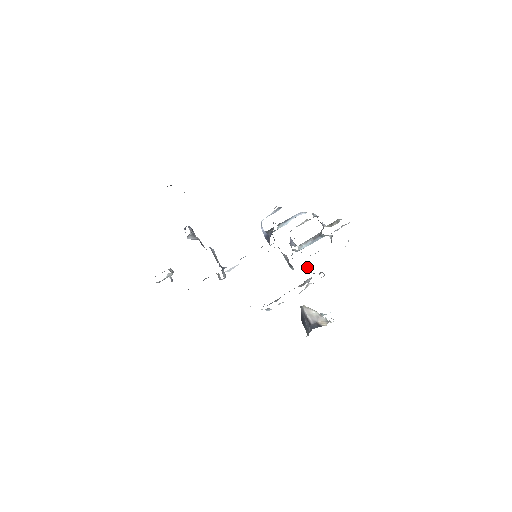
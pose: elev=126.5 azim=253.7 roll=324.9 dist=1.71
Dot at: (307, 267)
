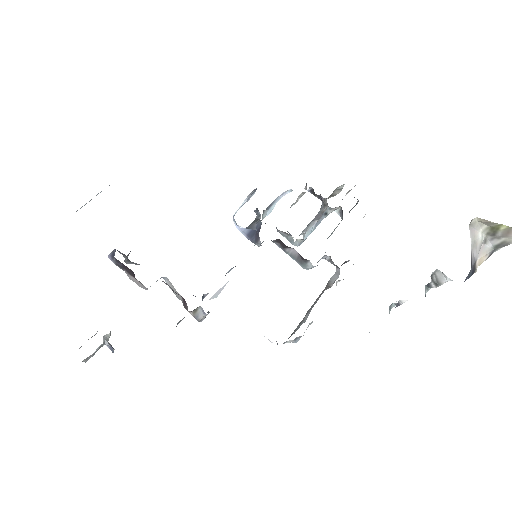
Dot at: (328, 257)
